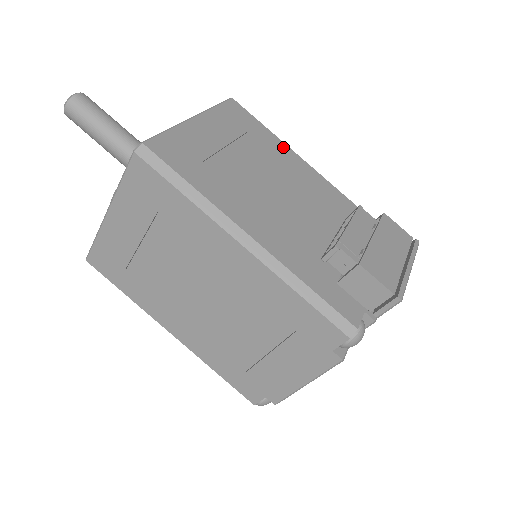
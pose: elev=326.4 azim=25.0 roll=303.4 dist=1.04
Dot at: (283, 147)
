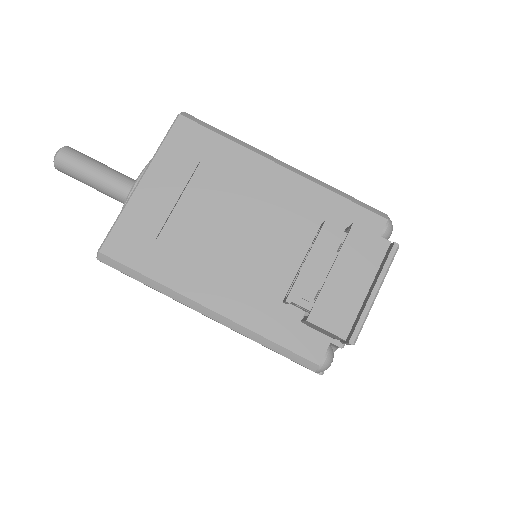
Dot at: (244, 156)
